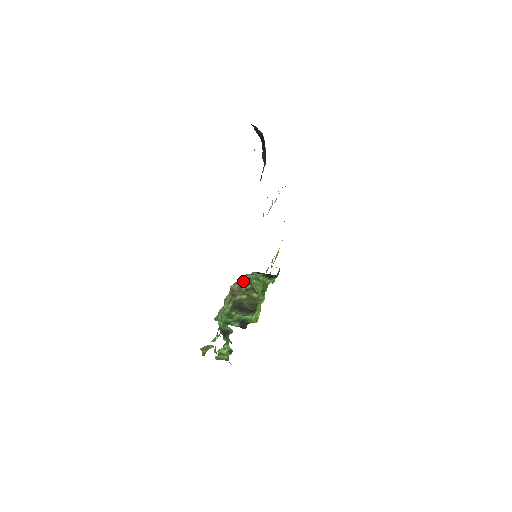
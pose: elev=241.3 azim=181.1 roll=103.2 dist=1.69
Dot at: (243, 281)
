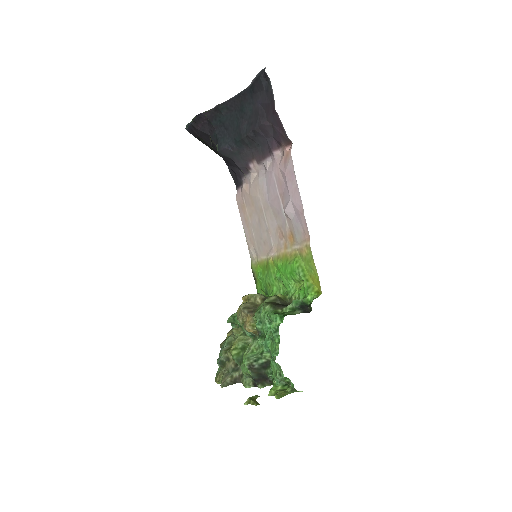
Dot at: (251, 296)
